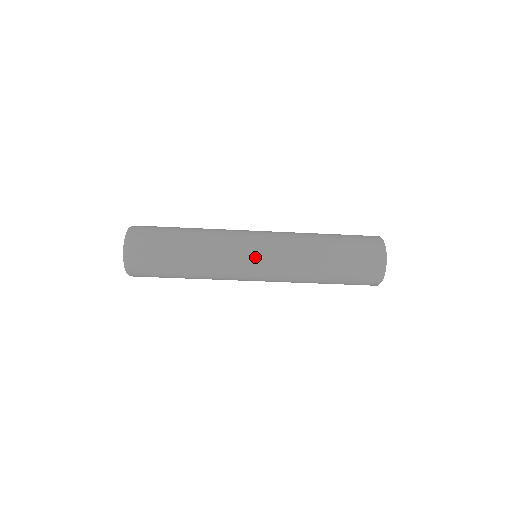
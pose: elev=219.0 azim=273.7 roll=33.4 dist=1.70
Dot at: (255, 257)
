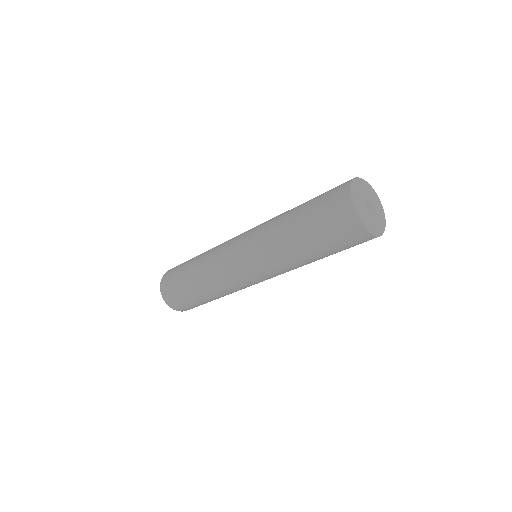
Dot at: (256, 281)
